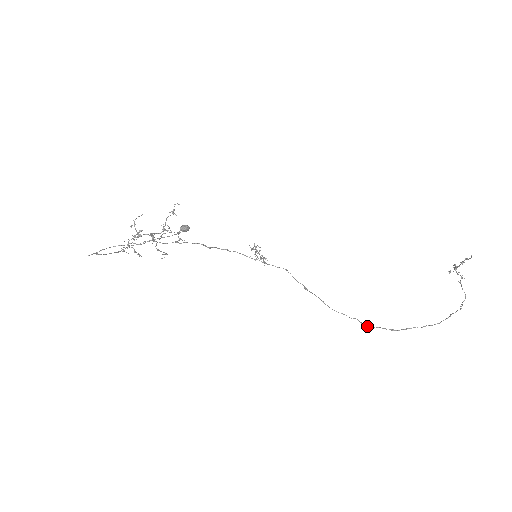
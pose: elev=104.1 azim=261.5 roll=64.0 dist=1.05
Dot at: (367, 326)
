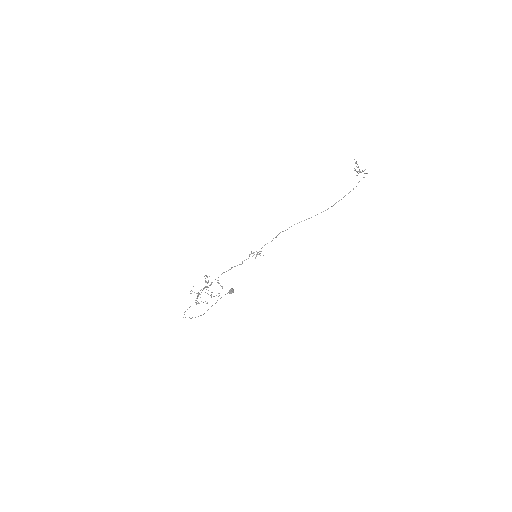
Dot at: occluded
